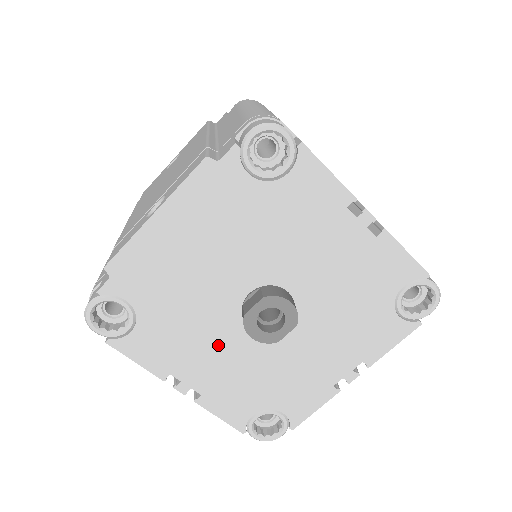
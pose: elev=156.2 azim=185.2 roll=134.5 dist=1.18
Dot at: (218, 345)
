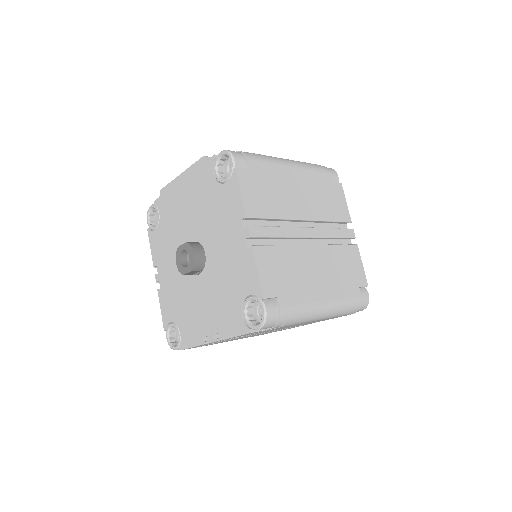
Dot at: (175, 264)
